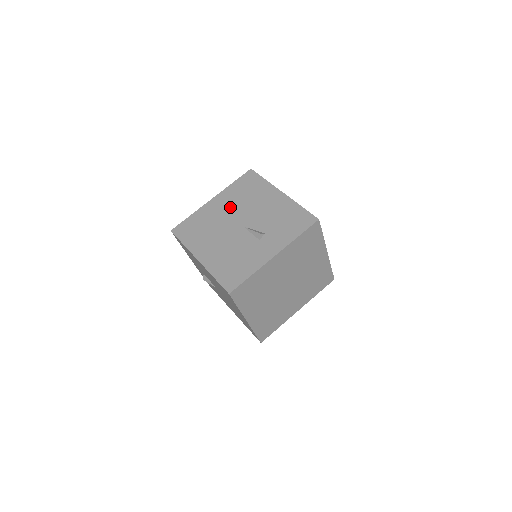
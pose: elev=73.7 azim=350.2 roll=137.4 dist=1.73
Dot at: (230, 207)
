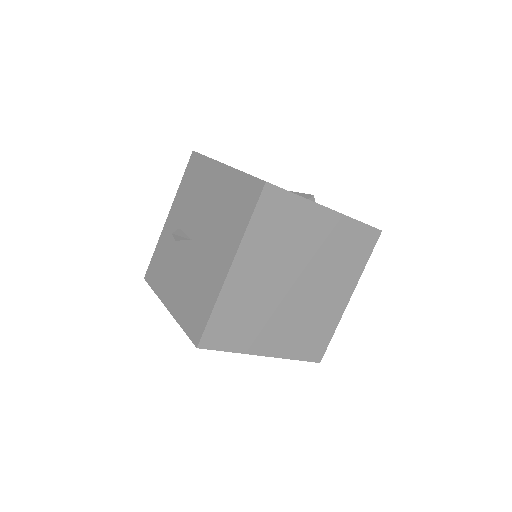
Dot at: occluded
